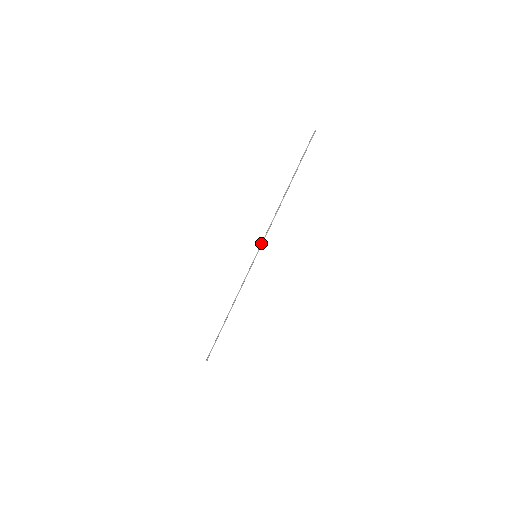
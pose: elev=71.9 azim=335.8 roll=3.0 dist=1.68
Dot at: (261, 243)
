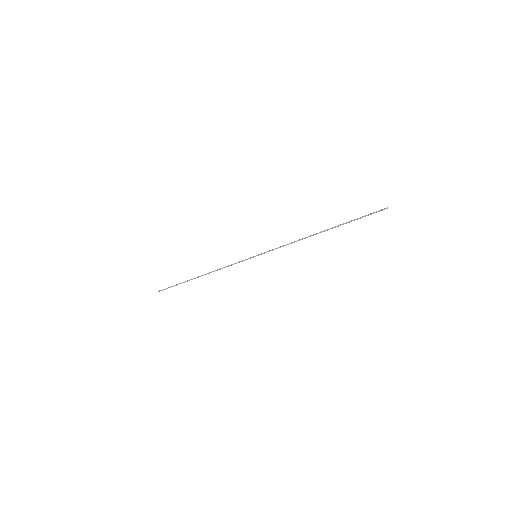
Dot at: occluded
